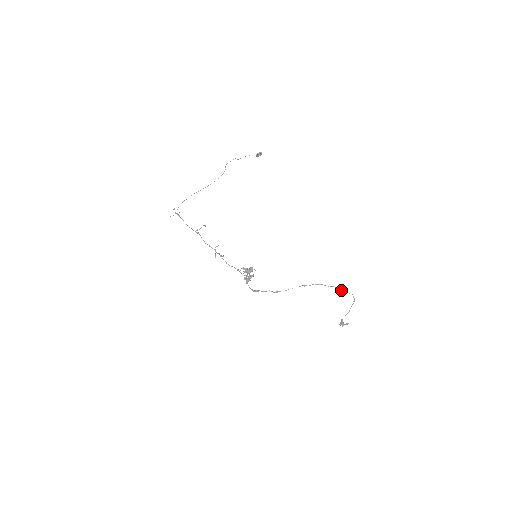
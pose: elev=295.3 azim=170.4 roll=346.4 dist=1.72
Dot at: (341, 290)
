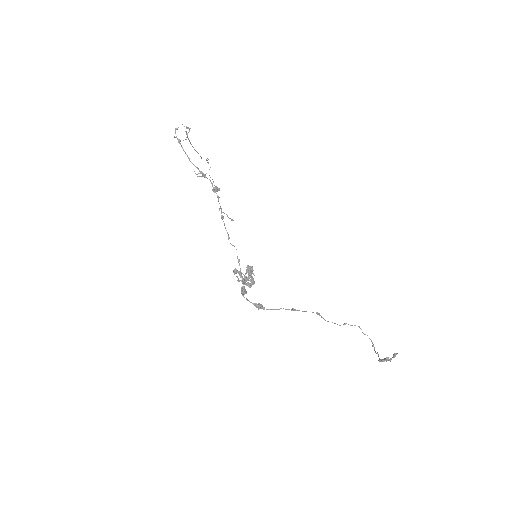
Dot at: occluded
